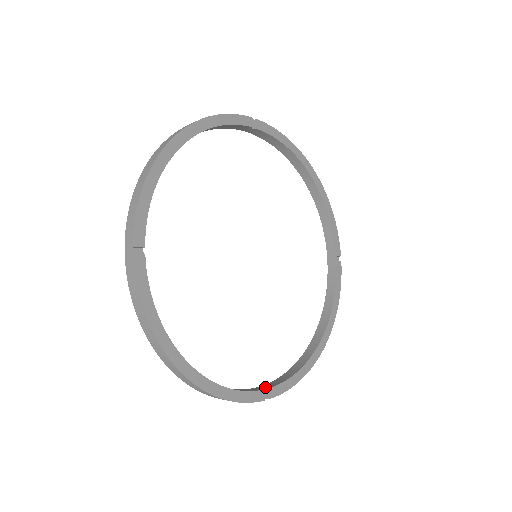
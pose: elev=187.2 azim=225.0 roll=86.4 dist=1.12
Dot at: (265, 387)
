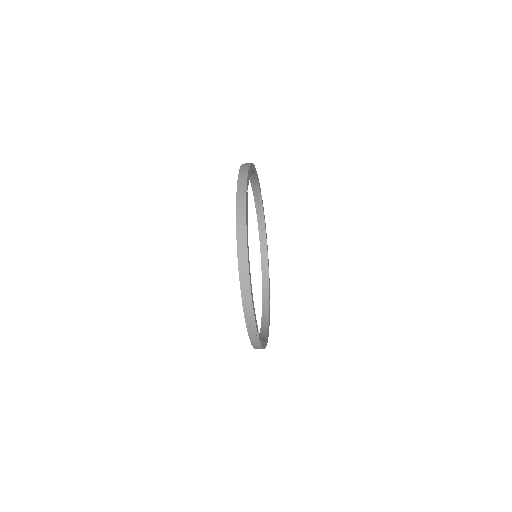
Dot at: occluded
